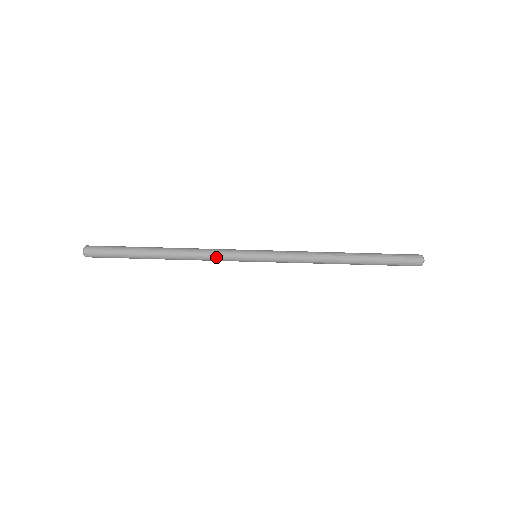
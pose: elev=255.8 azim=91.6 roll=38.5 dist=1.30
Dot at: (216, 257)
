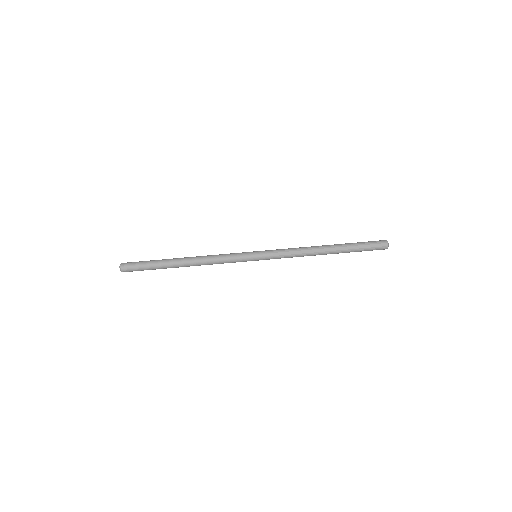
Dot at: (225, 262)
